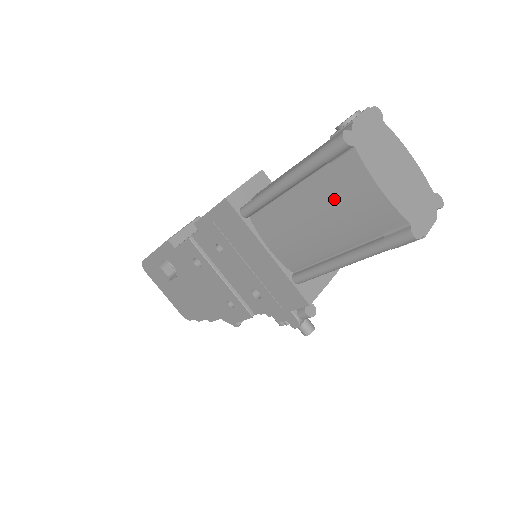
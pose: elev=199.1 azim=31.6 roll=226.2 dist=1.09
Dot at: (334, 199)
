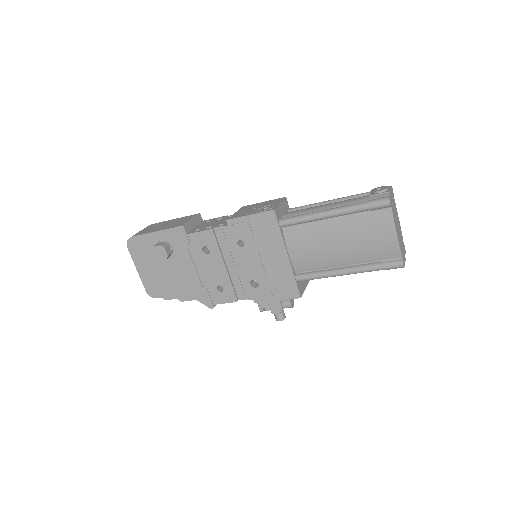
Dot at: (362, 232)
